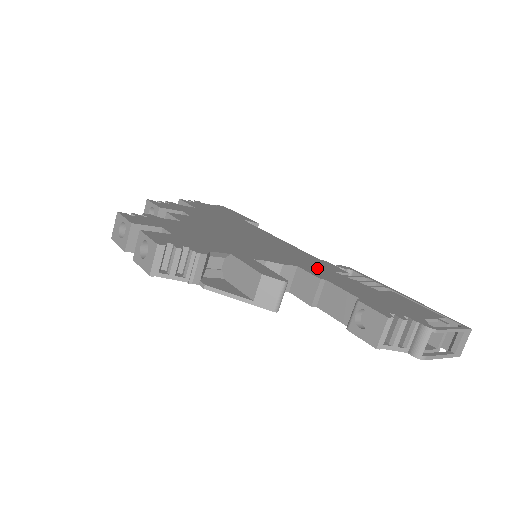
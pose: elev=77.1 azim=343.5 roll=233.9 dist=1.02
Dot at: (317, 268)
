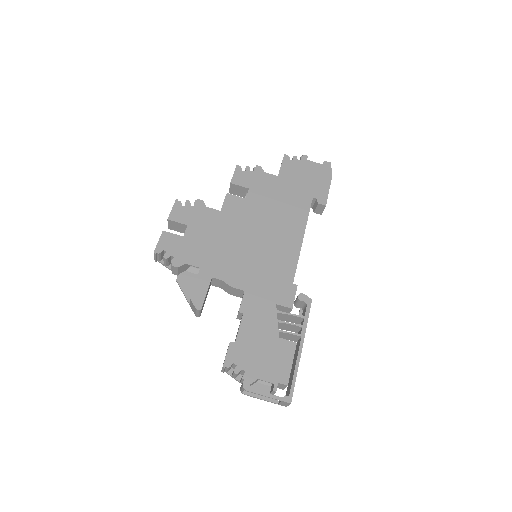
Dot at: (263, 296)
